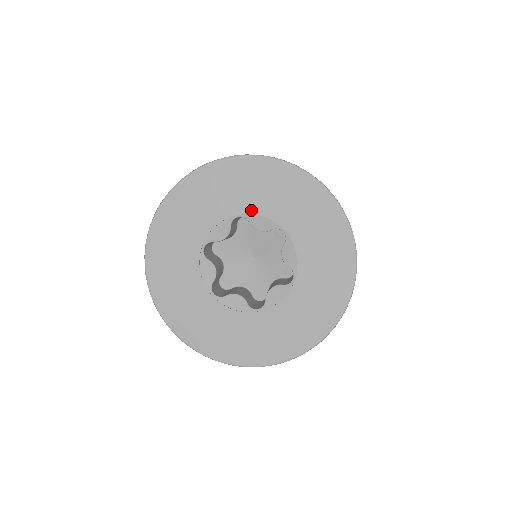
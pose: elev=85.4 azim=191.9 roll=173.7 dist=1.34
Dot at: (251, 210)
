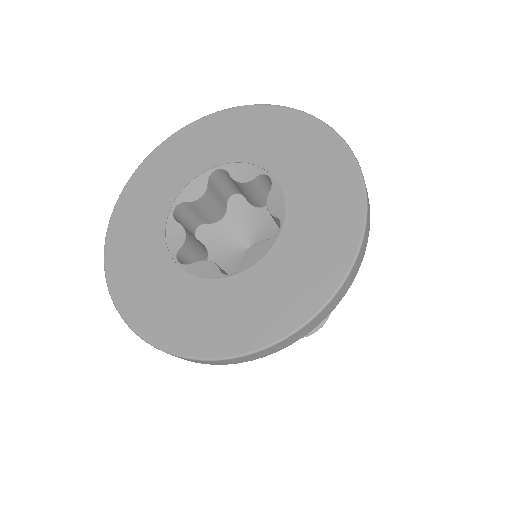
Dot at: (231, 159)
